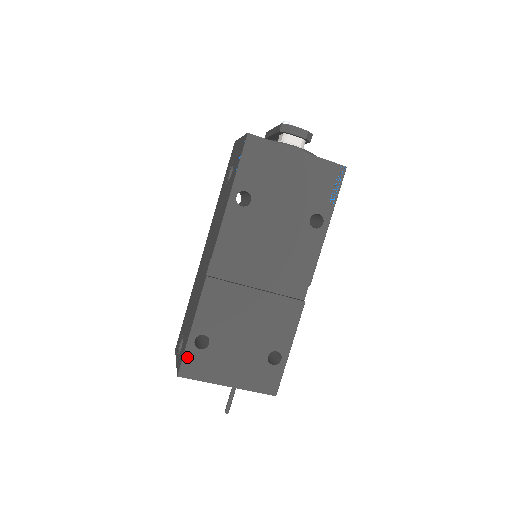
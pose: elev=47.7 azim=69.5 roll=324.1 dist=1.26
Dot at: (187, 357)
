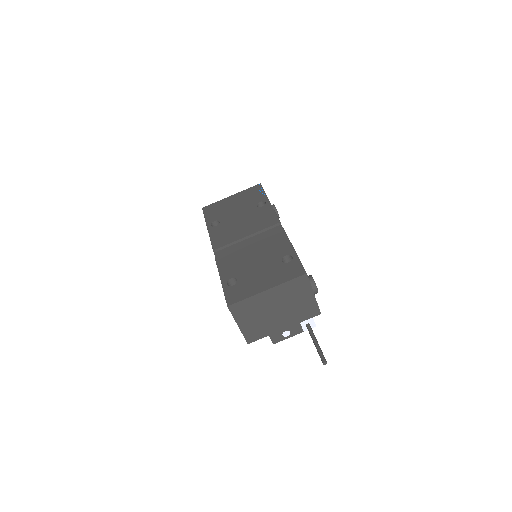
Dot at: (227, 294)
